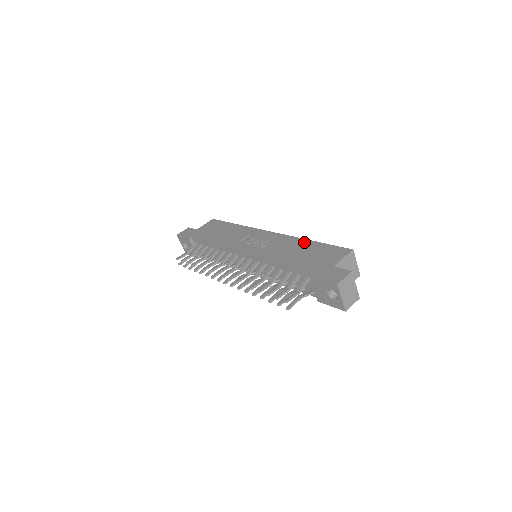
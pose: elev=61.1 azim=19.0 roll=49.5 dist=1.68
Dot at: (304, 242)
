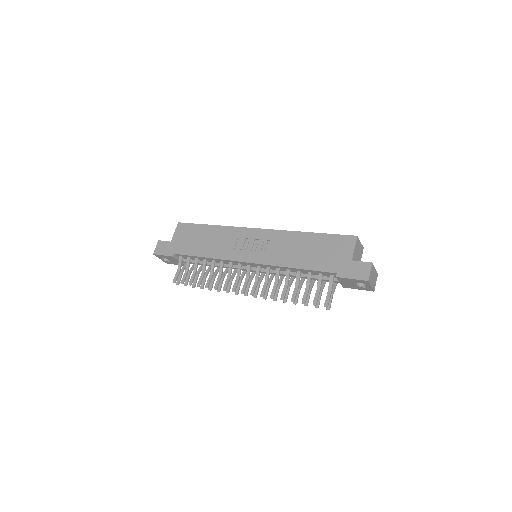
Dot at: (304, 236)
